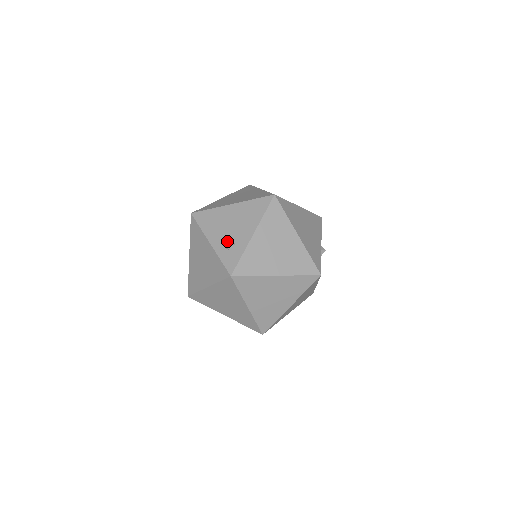
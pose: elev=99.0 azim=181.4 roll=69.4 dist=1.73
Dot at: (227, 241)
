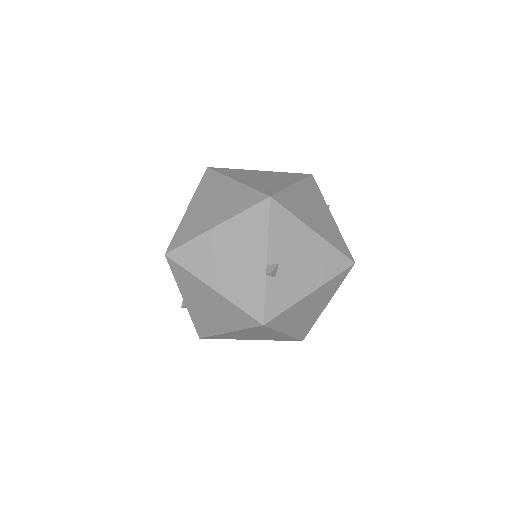
Dot at: occluded
